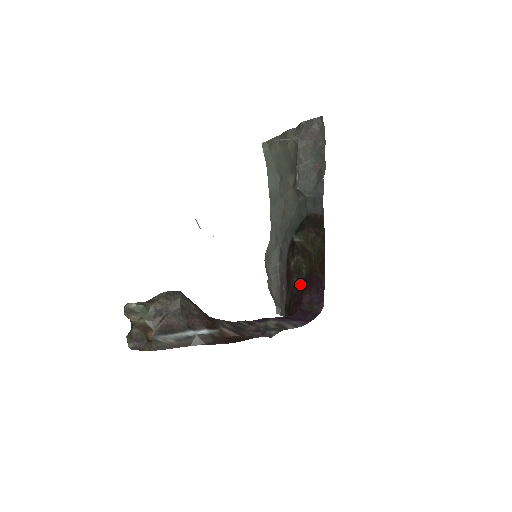
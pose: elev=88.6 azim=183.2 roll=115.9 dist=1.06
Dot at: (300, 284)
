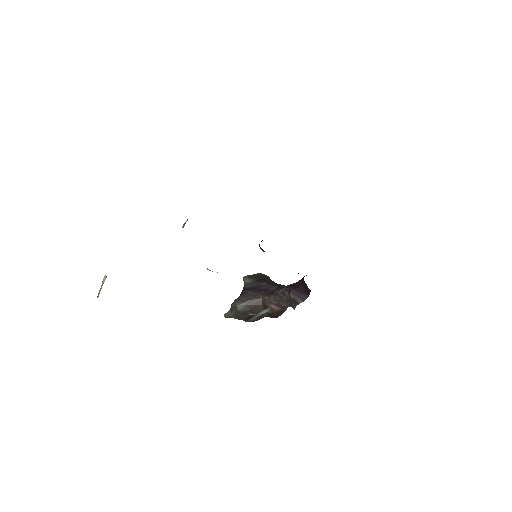
Dot at: occluded
